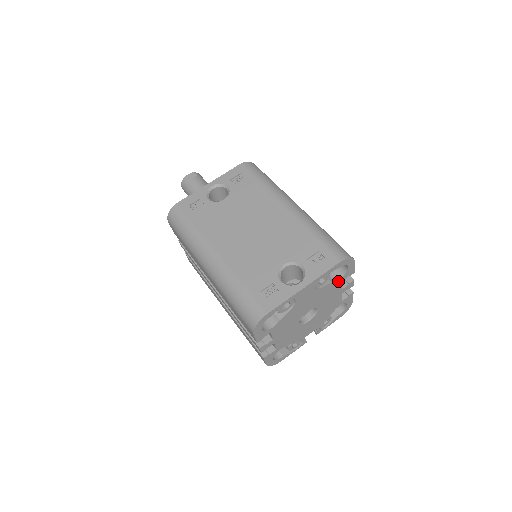
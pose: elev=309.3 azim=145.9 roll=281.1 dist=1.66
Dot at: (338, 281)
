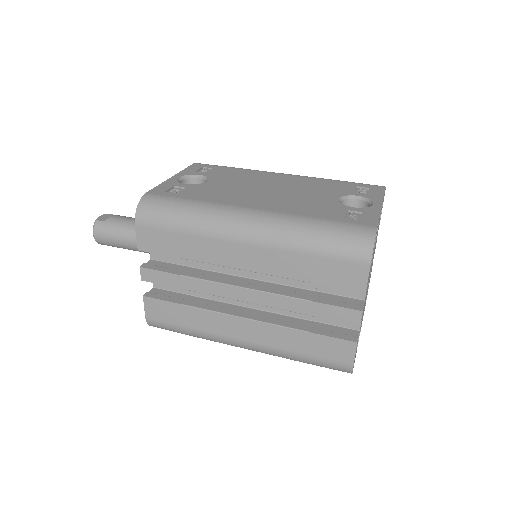
Dot at: occluded
